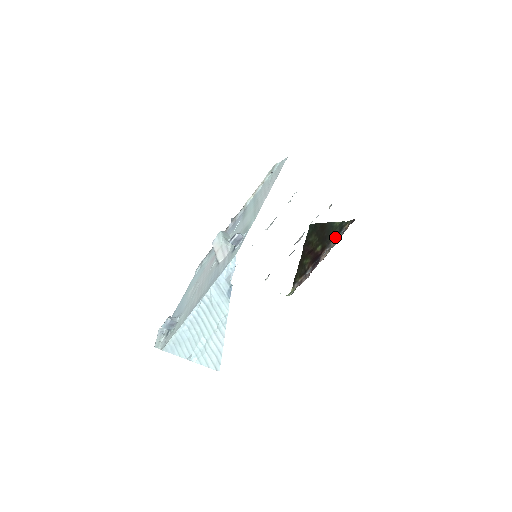
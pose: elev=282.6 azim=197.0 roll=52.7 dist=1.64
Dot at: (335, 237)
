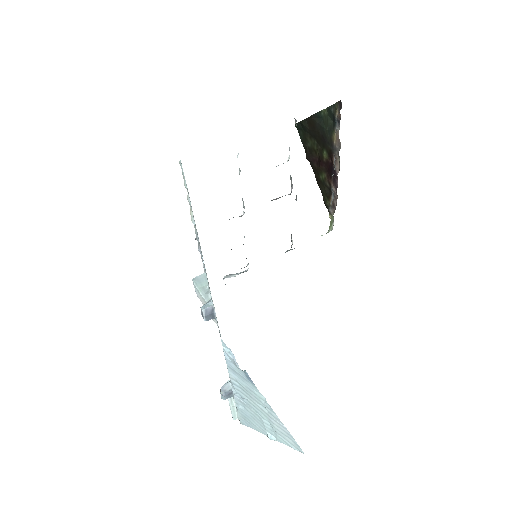
Dot at: (333, 134)
